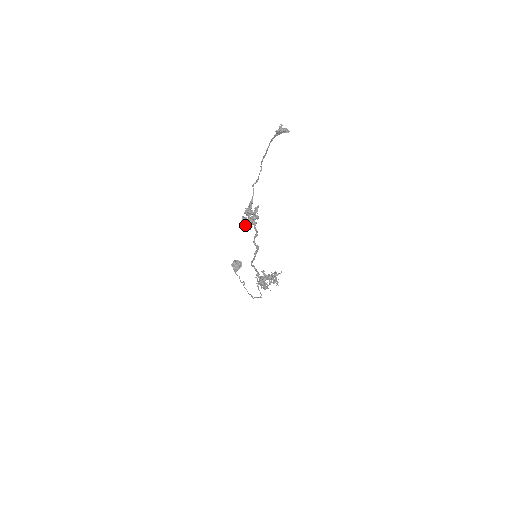
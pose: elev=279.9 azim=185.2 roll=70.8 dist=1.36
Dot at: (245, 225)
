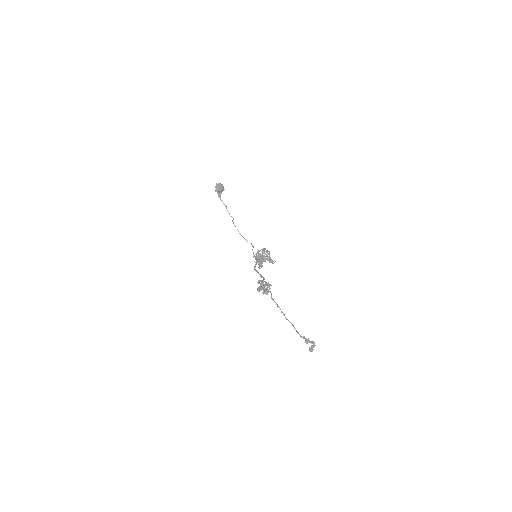
Dot at: occluded
